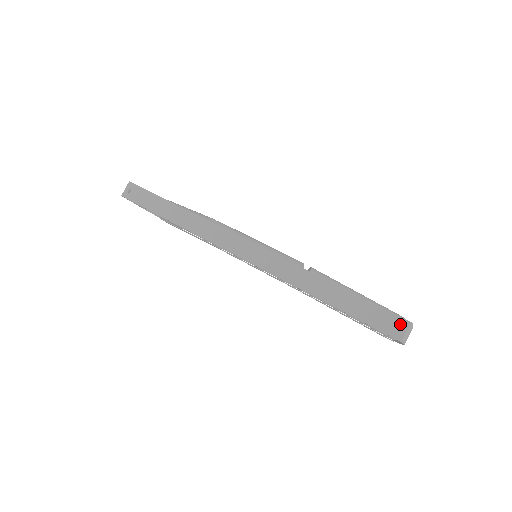
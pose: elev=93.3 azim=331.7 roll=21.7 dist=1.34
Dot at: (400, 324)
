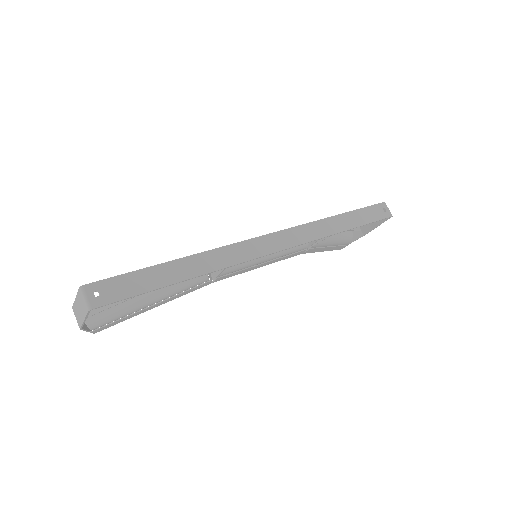
Dot at: (383, 207)
